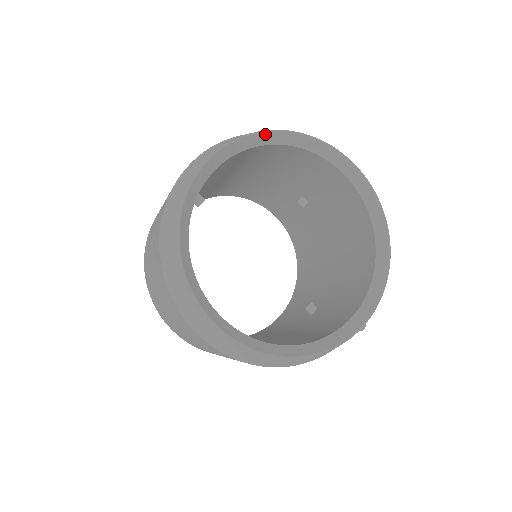
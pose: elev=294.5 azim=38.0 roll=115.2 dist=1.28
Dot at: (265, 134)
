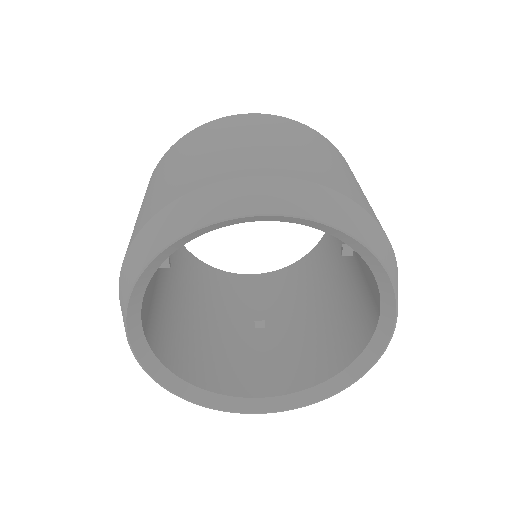
Dot at: (343, 234)
